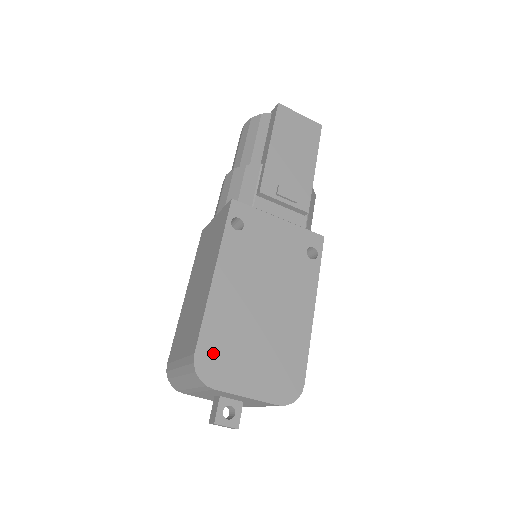
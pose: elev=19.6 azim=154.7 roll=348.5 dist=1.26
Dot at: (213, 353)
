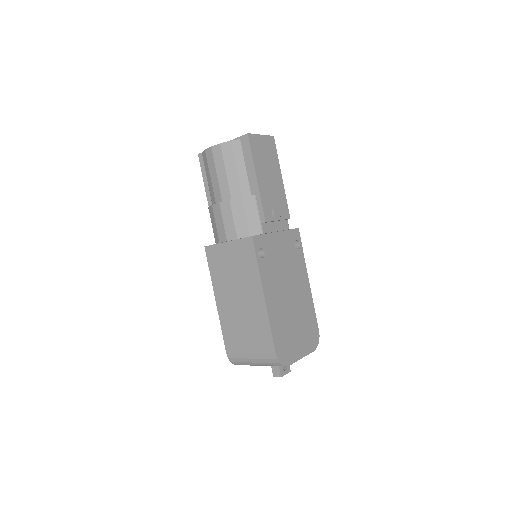
Dot at: (282, 346)
